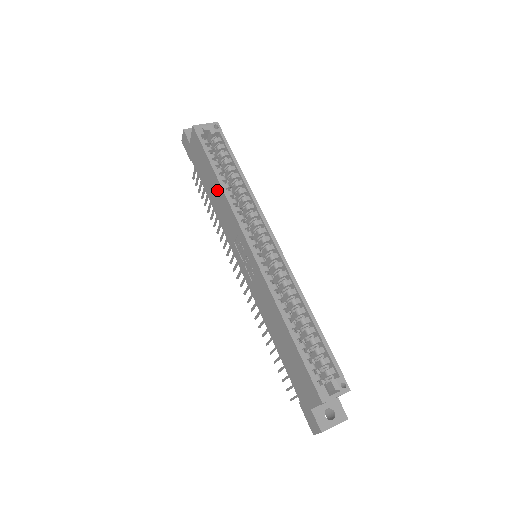
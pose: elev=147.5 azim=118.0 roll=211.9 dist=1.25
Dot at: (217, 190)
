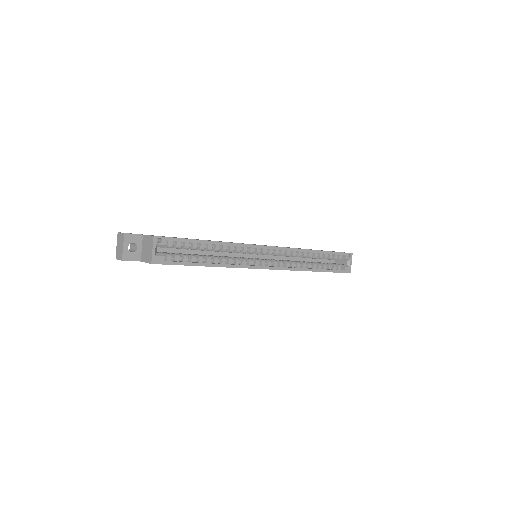
Dot at: occluded
